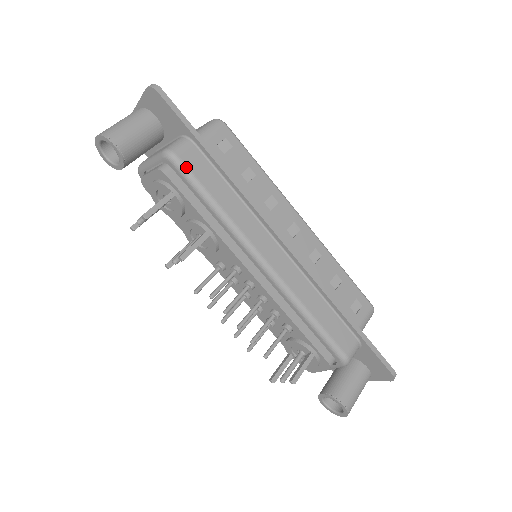
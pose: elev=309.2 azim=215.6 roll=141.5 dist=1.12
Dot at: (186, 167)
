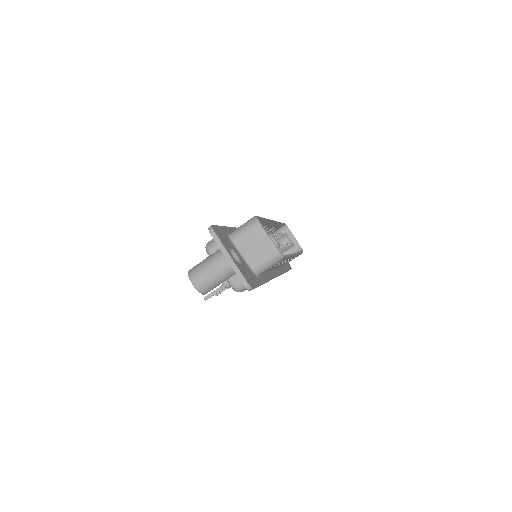
Dot at: occluded
